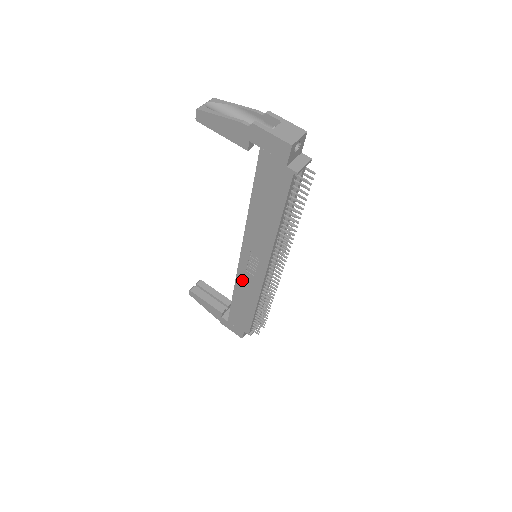
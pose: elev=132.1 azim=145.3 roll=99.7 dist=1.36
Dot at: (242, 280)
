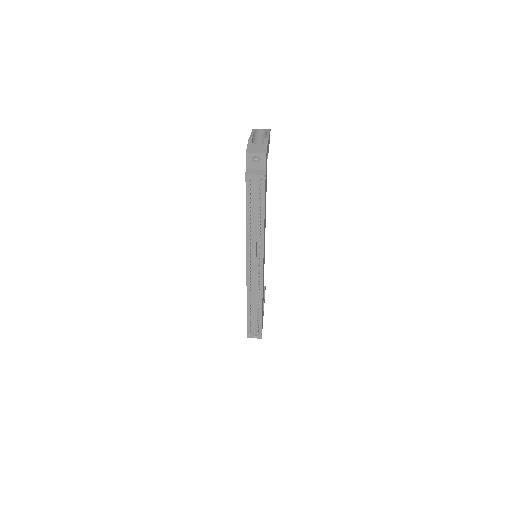
Dot at: occluded
